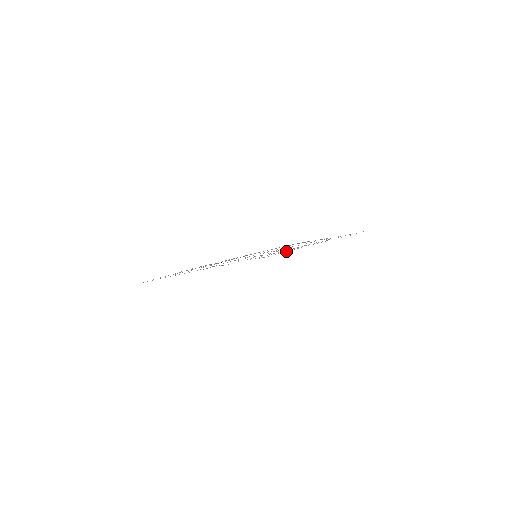
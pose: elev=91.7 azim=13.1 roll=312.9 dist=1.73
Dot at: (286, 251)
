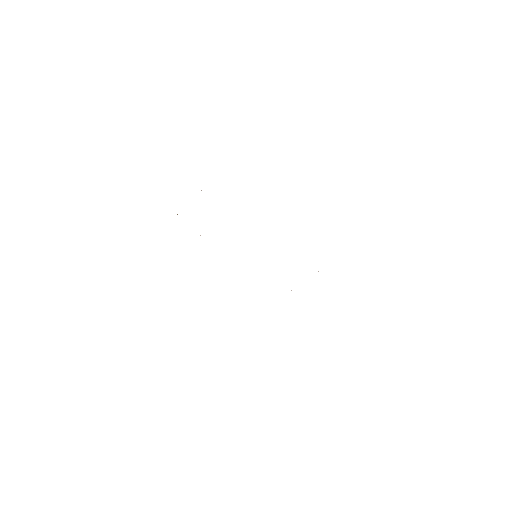
Dot at: occluded
